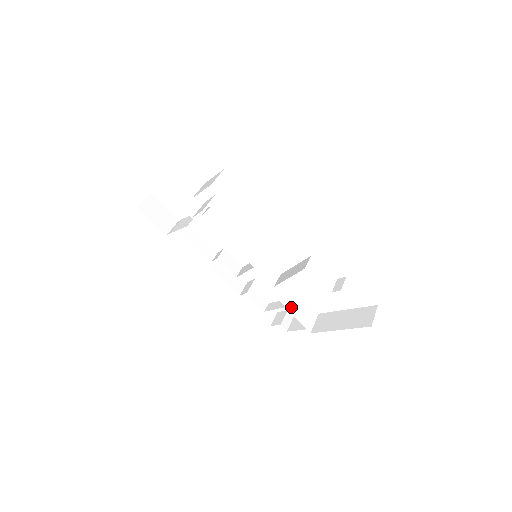
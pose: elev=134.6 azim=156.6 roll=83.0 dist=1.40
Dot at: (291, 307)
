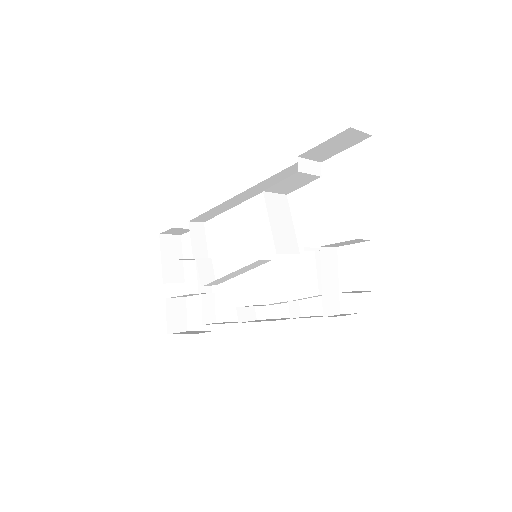
Dot at: (314, 249)
